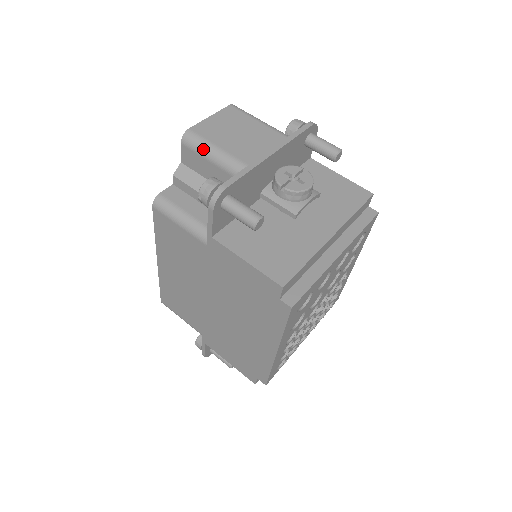
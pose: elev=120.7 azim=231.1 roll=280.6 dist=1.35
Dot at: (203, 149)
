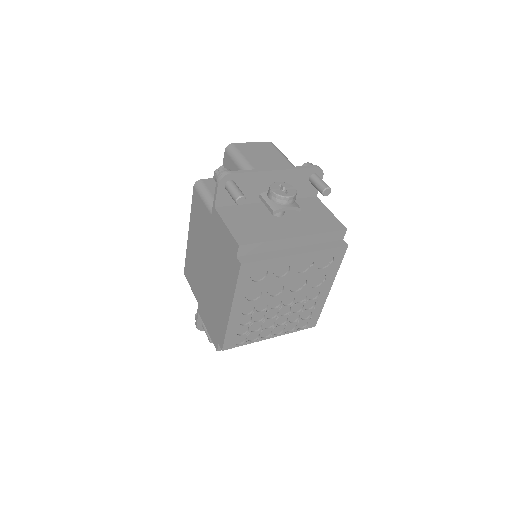
Dot at: (234, 155)
